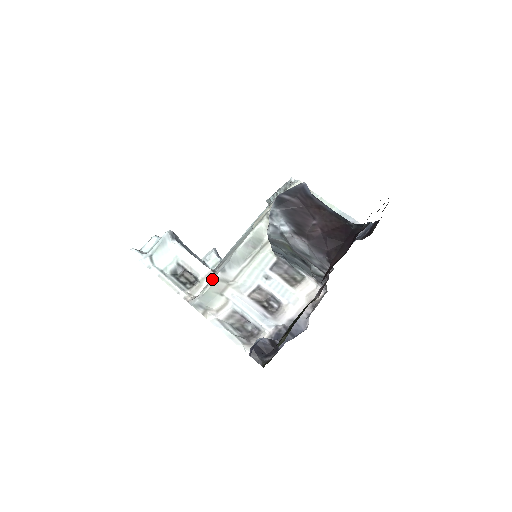
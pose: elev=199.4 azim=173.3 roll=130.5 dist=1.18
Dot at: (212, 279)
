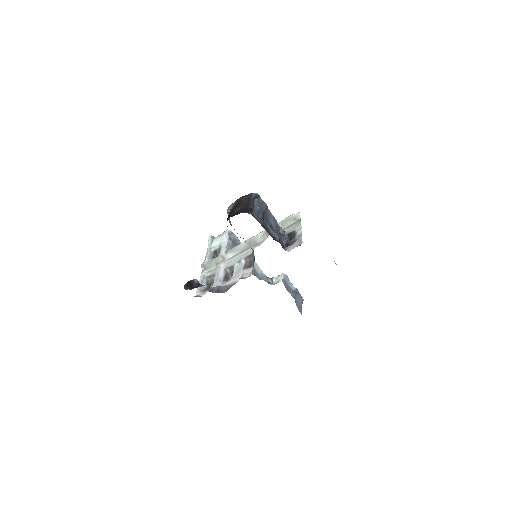
Dot at: (220, 256)
